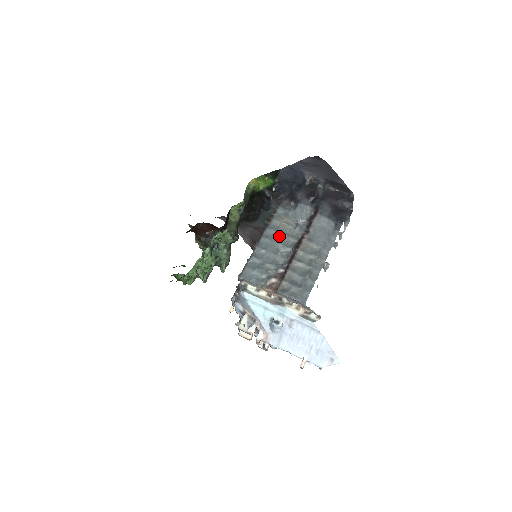
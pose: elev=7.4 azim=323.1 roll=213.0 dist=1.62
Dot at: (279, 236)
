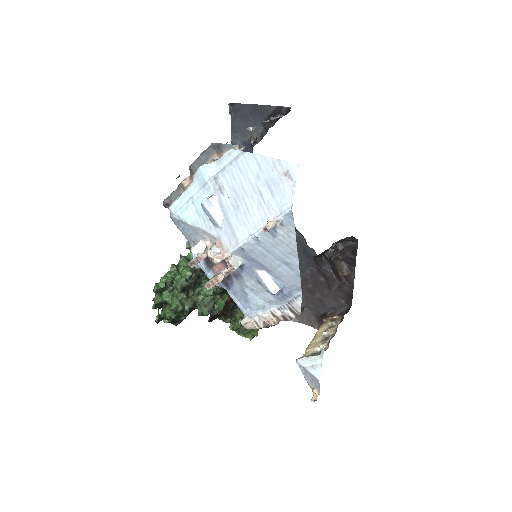
Dot at: occluded
